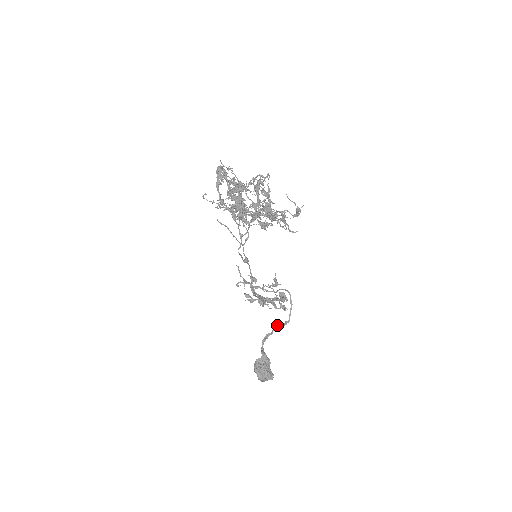
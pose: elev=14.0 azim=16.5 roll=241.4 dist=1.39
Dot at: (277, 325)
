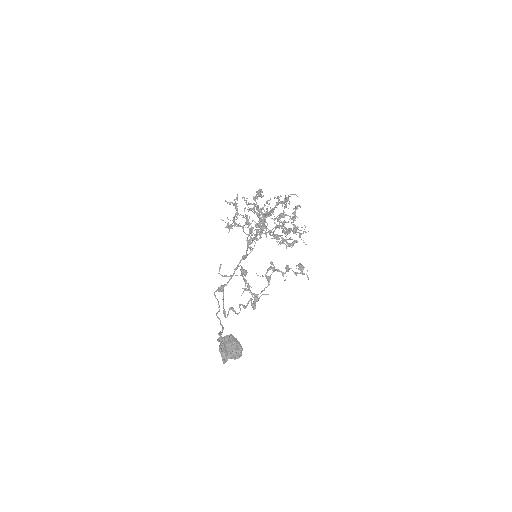
Dot at: occluded
